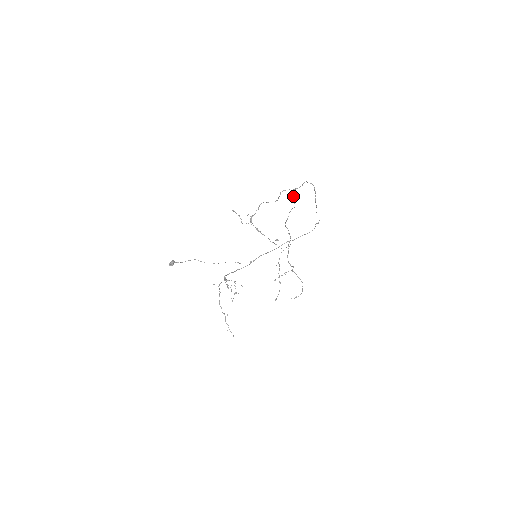
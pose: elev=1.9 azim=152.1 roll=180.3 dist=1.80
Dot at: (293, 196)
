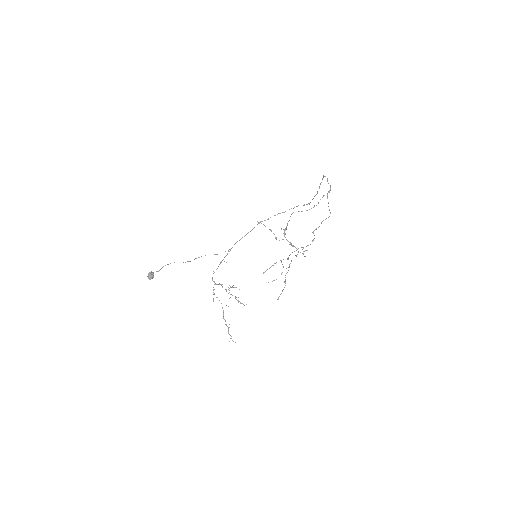
Dot at: occluded
